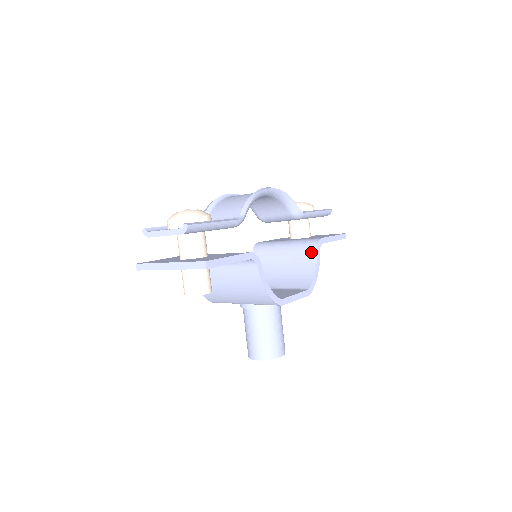
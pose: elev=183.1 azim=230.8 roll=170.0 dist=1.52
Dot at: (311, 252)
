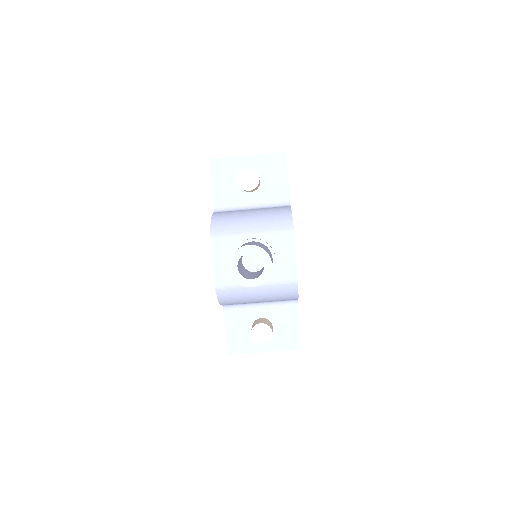
Dot at: occluded
